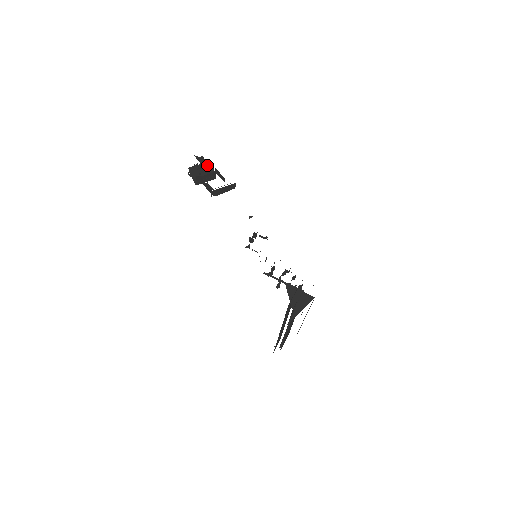
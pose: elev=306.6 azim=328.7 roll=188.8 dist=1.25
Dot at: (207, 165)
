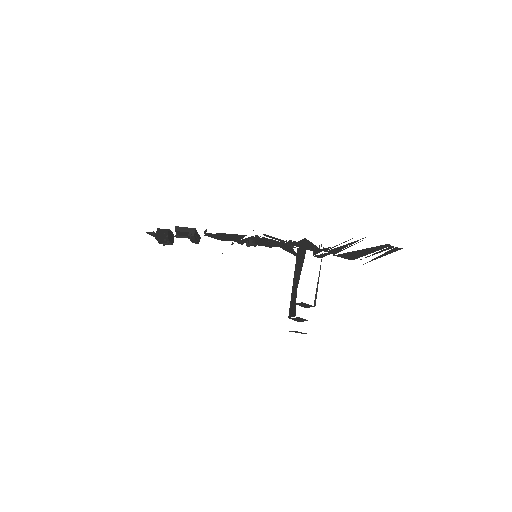
Dot at: occluded
